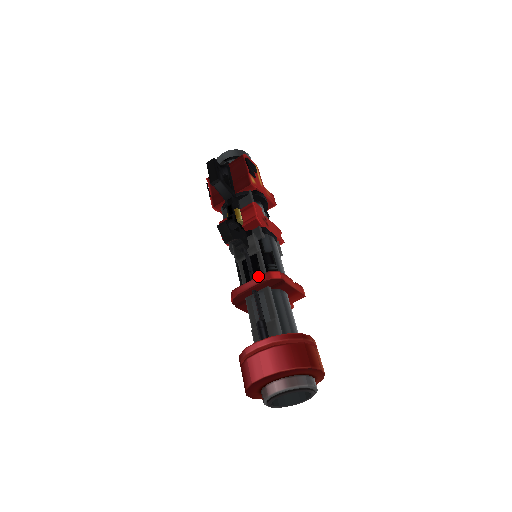
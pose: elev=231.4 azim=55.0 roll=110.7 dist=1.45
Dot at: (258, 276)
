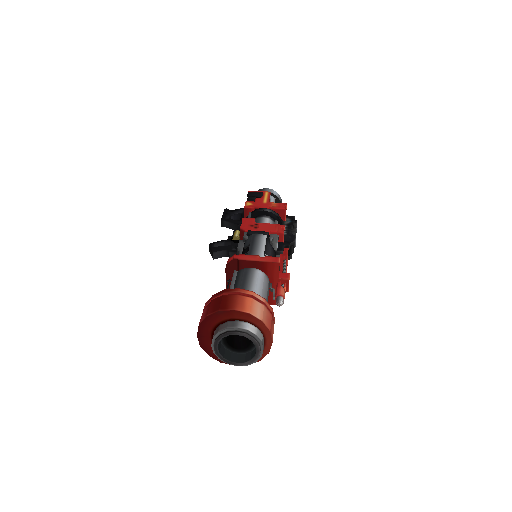
Dot at: occluded
